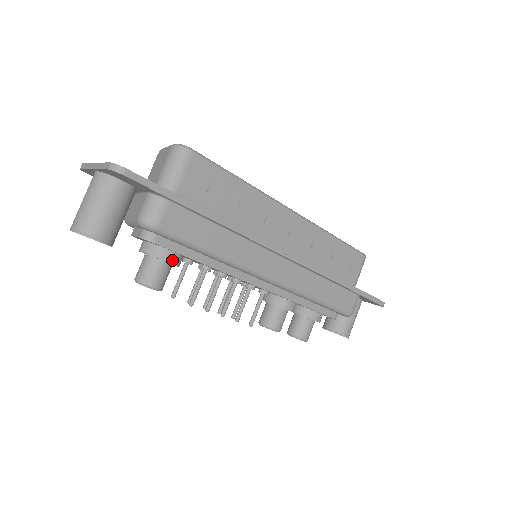
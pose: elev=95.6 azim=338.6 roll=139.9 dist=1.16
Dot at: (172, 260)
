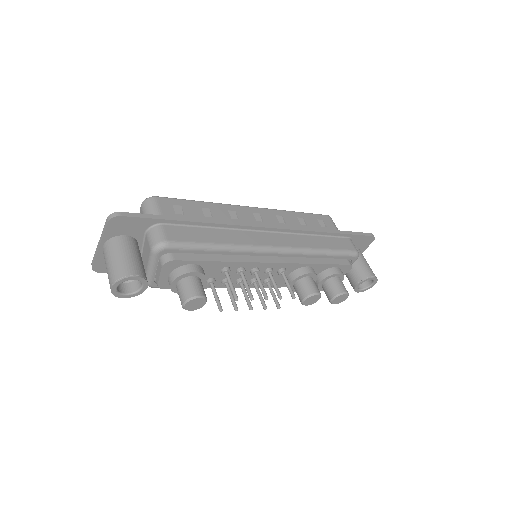
Dot at: (196, 270)
